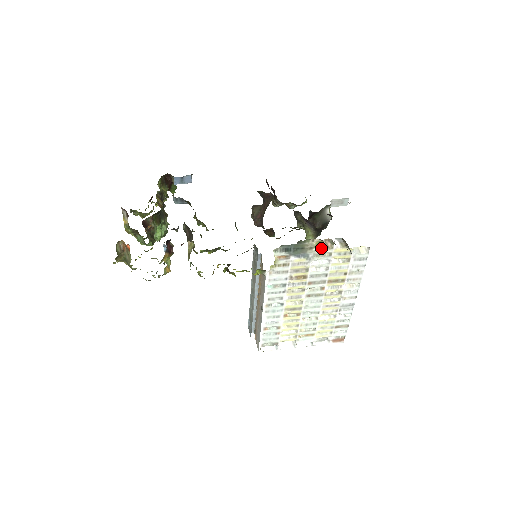
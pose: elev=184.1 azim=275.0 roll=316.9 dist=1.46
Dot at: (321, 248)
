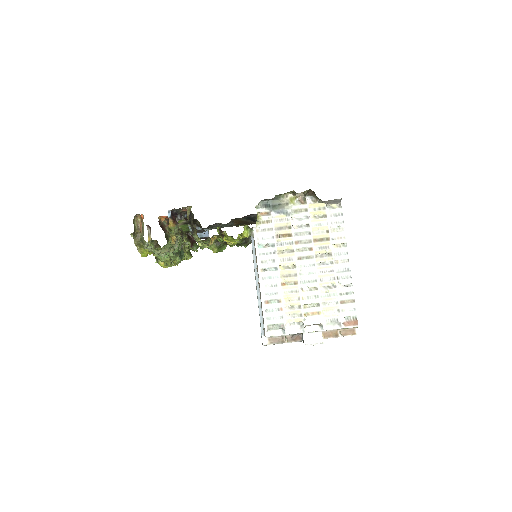
Dot at: (296, 204)
